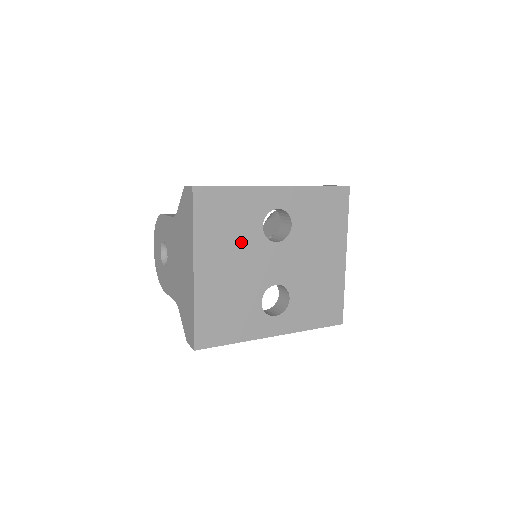
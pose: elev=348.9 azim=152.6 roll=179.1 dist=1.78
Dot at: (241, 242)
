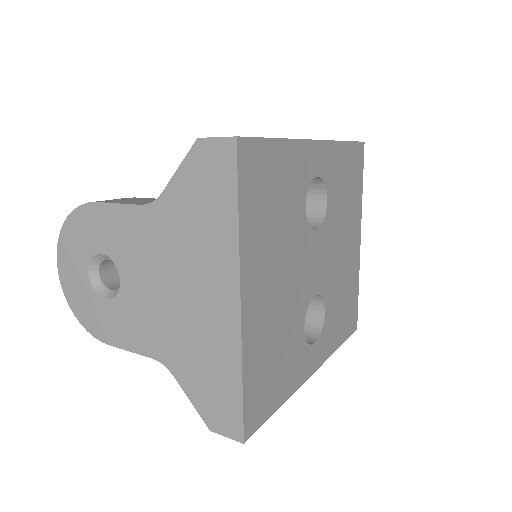
Dot at: (287, 236)
